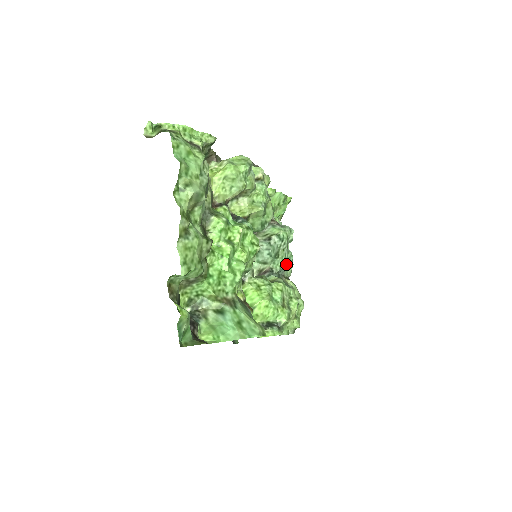
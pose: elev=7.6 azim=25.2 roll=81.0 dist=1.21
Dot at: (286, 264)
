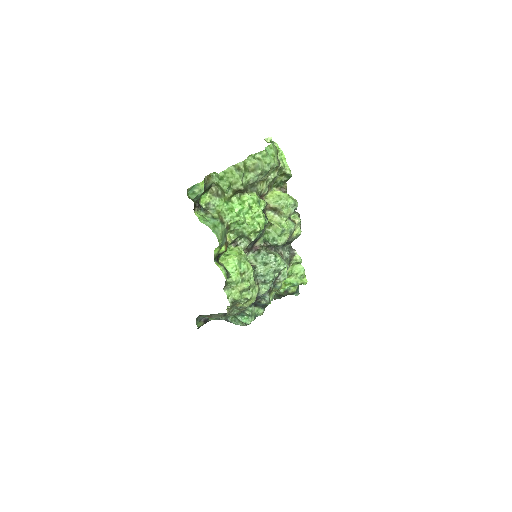
Dot at: (265, 275)
